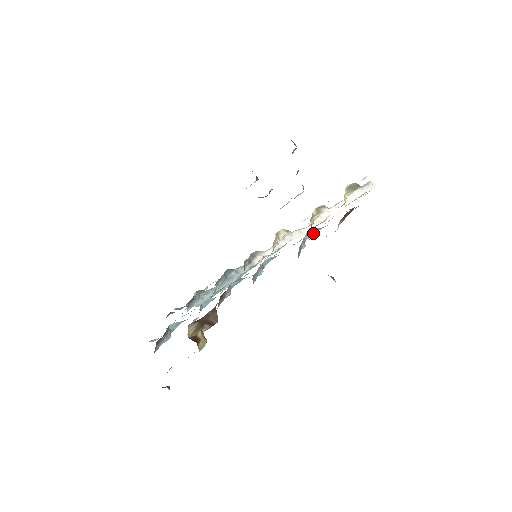
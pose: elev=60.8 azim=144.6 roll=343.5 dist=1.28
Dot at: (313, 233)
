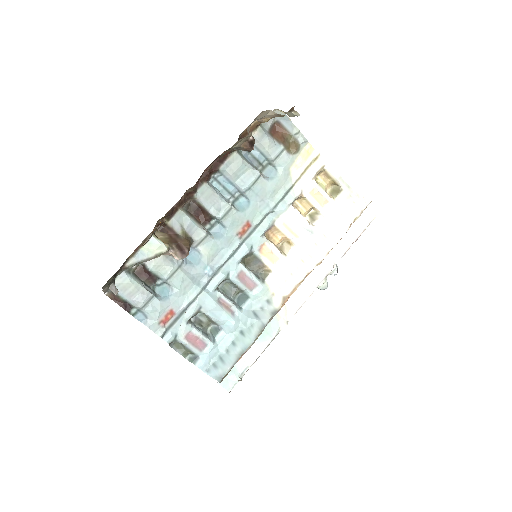
Dot at: (272, 176)
